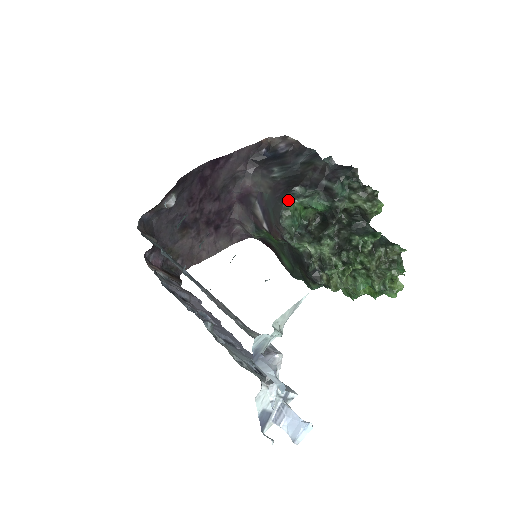
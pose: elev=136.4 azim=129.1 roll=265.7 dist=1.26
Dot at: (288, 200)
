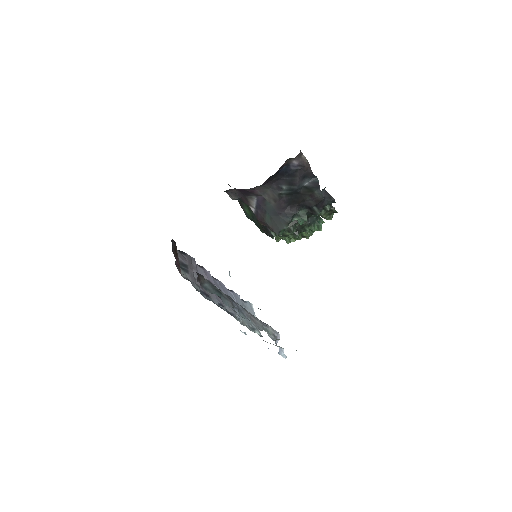
Dot at: occluded
